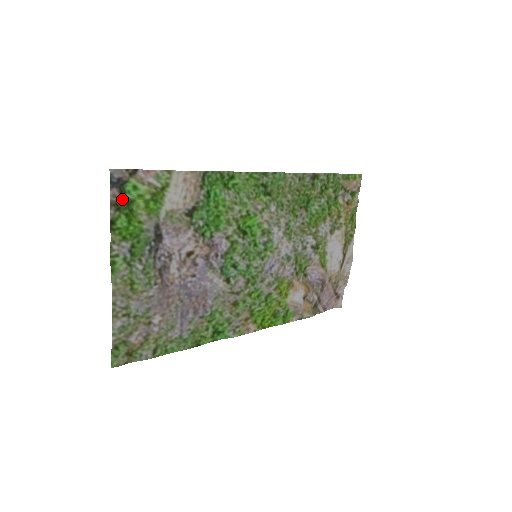
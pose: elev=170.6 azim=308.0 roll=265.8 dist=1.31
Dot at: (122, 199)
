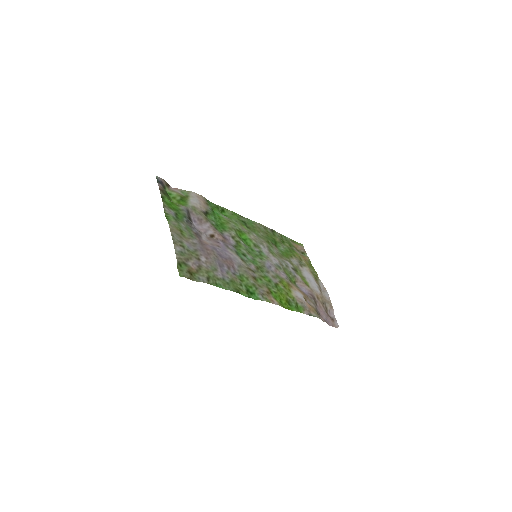
Dot at: (165, 191)
